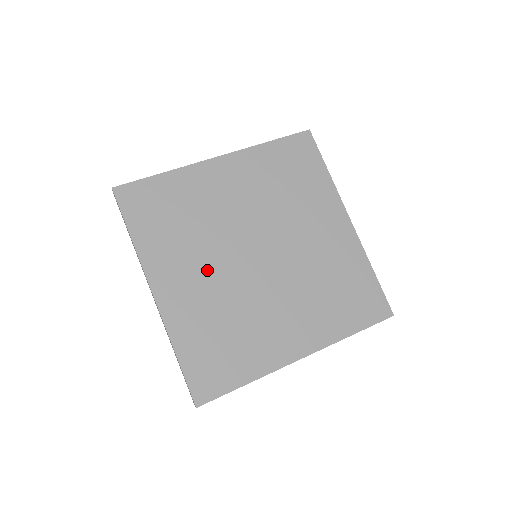
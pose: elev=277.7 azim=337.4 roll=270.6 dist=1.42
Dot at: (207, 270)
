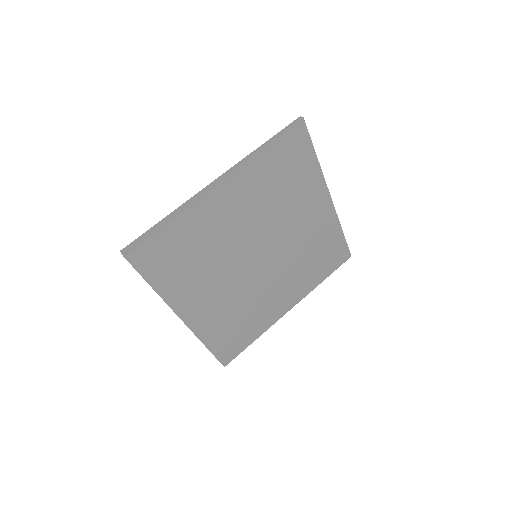
Dot at: (221, 286)
